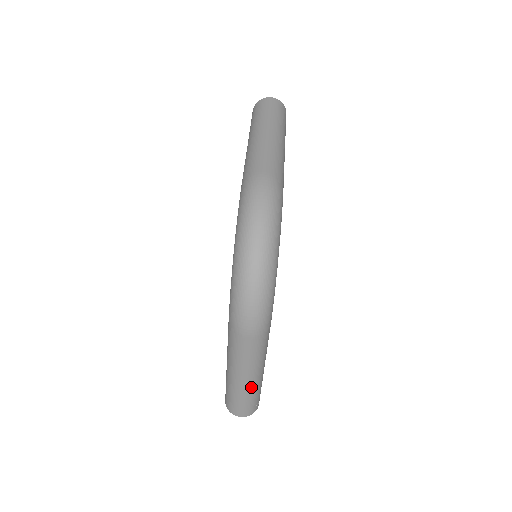
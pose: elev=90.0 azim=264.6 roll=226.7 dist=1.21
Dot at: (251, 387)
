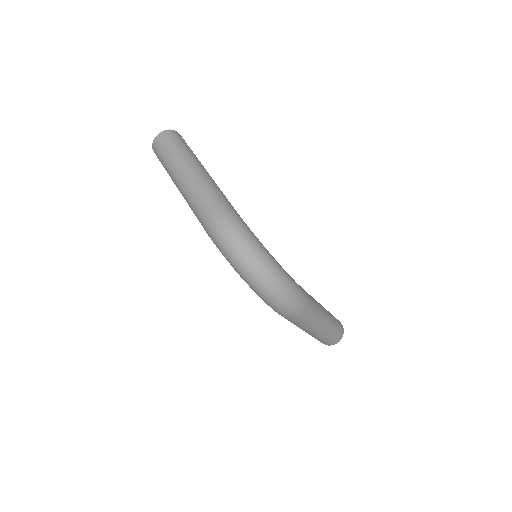
Dot at: (328, 328)
